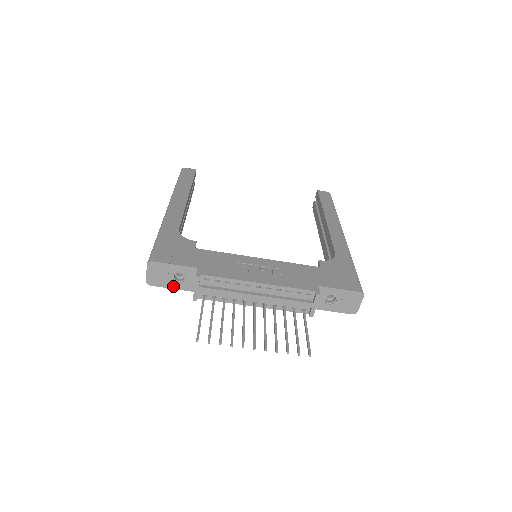
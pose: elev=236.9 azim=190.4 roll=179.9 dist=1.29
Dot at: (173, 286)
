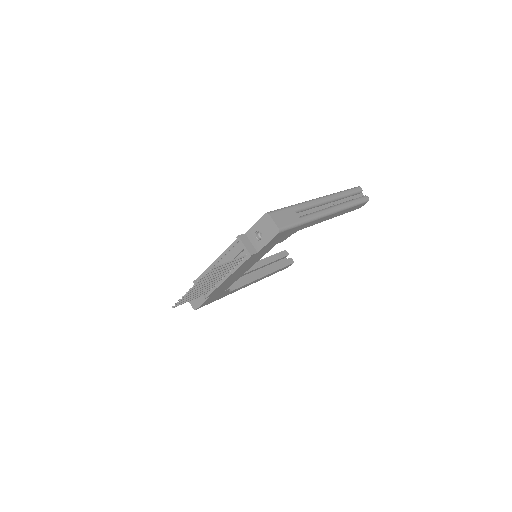
Dot at: (202, 301)
